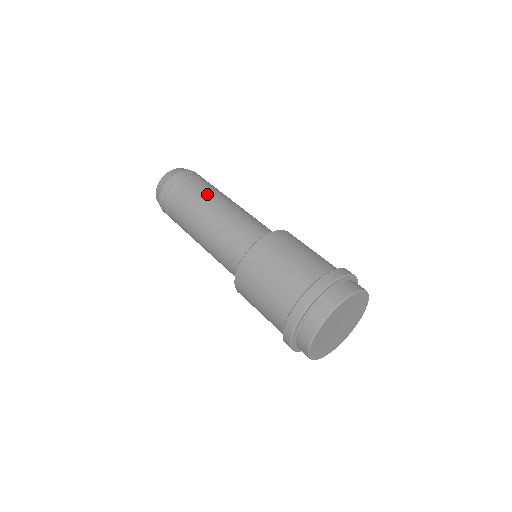
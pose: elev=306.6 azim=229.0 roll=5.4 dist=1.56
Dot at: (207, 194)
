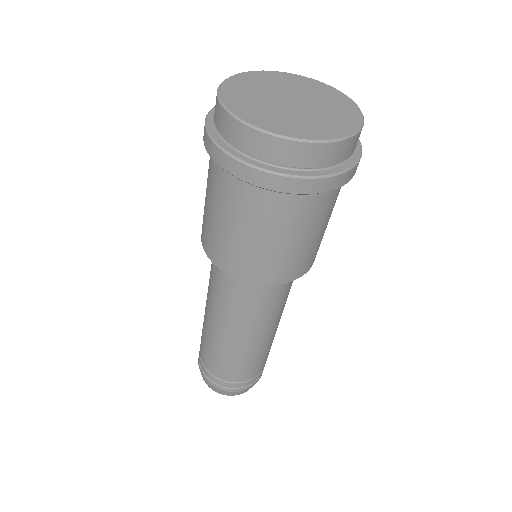
Dot at: occluded
